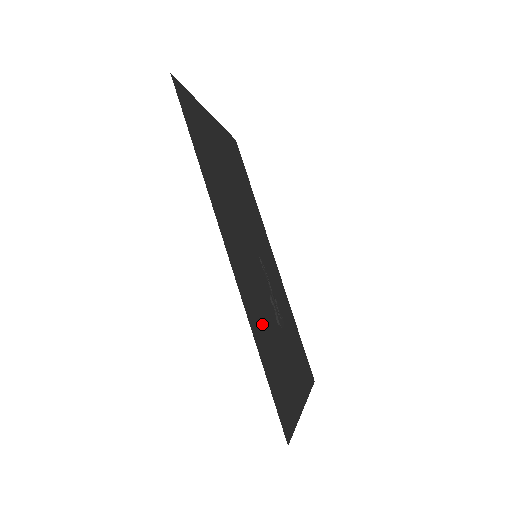
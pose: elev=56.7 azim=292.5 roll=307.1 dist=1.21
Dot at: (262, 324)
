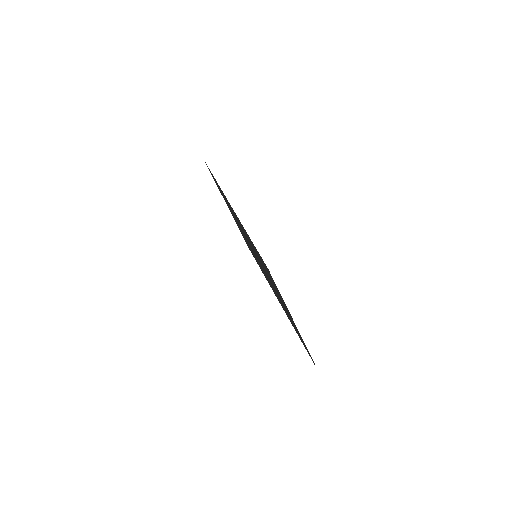
Dot at: occluded
